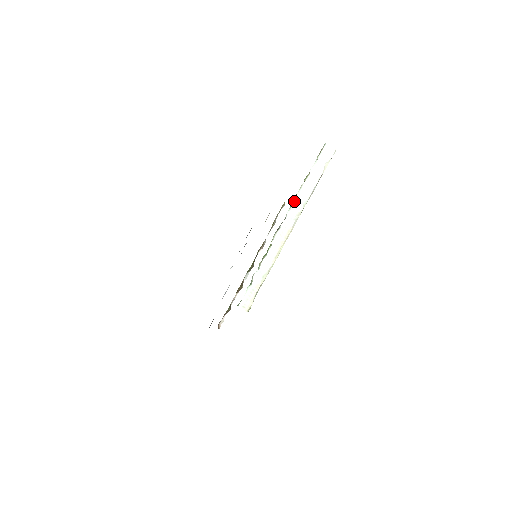
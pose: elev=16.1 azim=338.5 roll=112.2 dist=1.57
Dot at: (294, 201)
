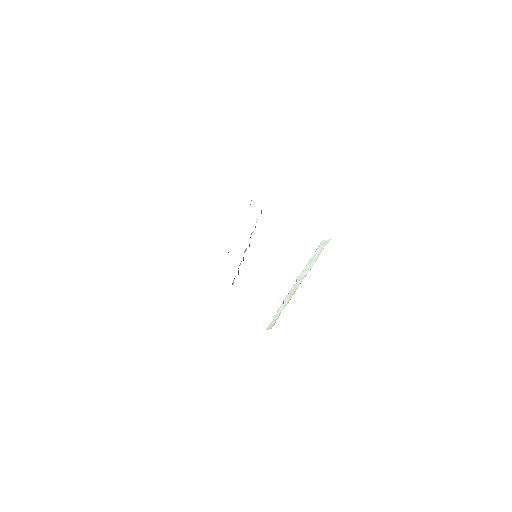
Dot at: (298, 277)
